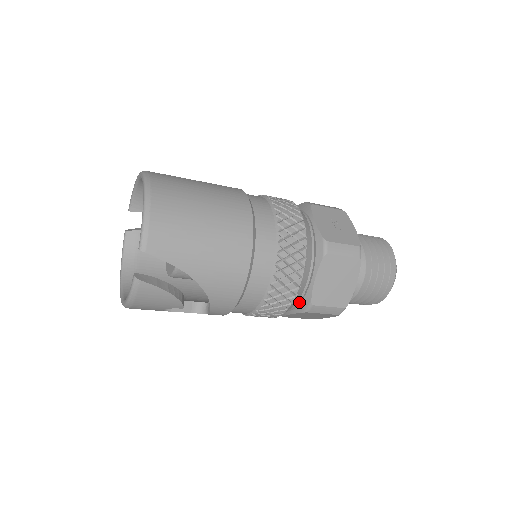
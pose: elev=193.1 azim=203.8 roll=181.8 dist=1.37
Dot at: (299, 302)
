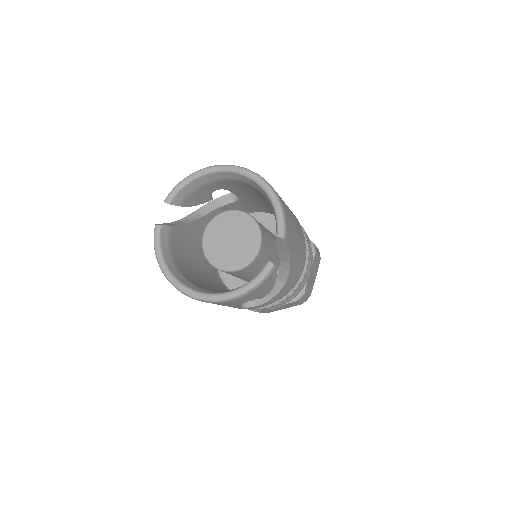
Dot at: occluded
